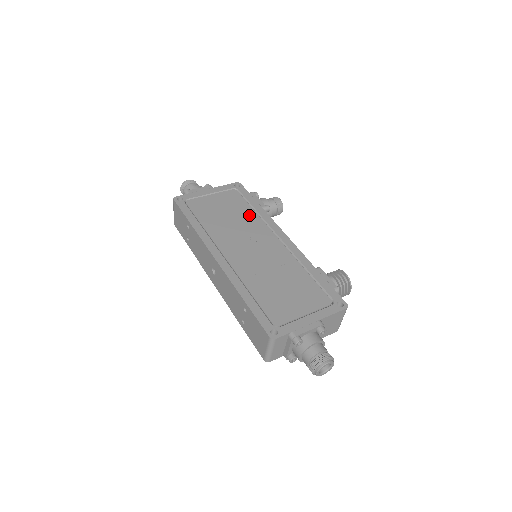
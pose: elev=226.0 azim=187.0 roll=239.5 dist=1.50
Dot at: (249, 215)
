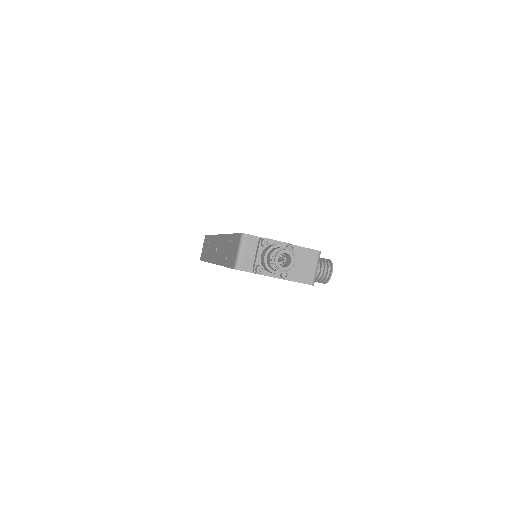
Dot at: occluded
